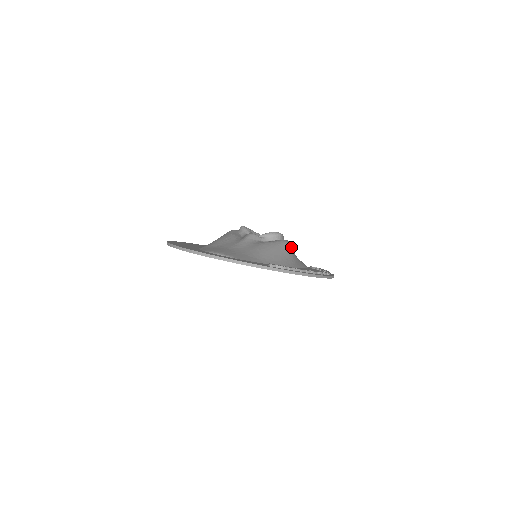
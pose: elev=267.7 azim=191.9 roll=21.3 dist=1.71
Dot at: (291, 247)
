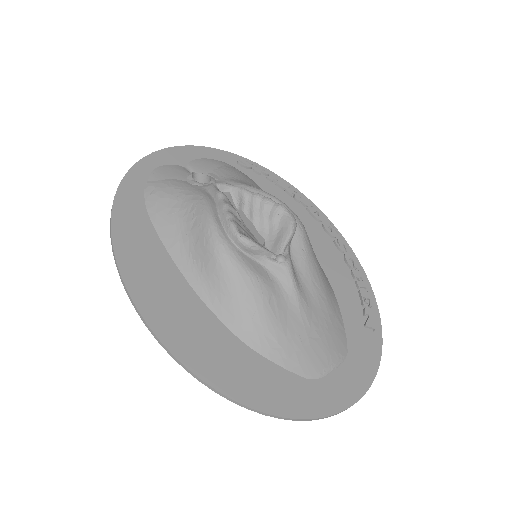
Dot at: occluded
